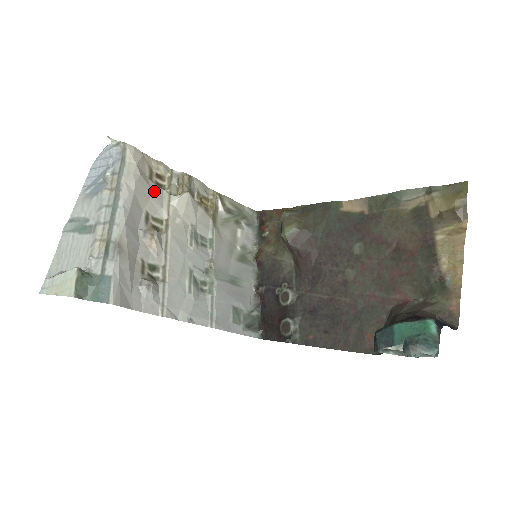
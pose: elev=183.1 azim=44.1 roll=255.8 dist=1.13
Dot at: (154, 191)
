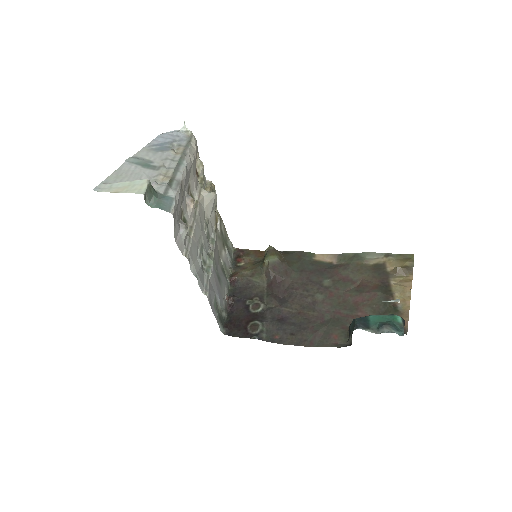
Dot at: (196, 177)
